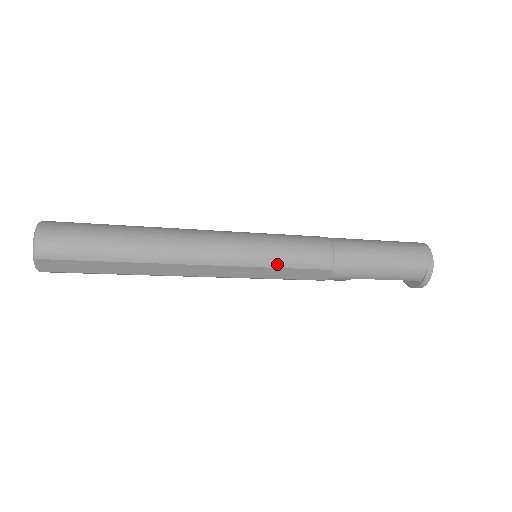
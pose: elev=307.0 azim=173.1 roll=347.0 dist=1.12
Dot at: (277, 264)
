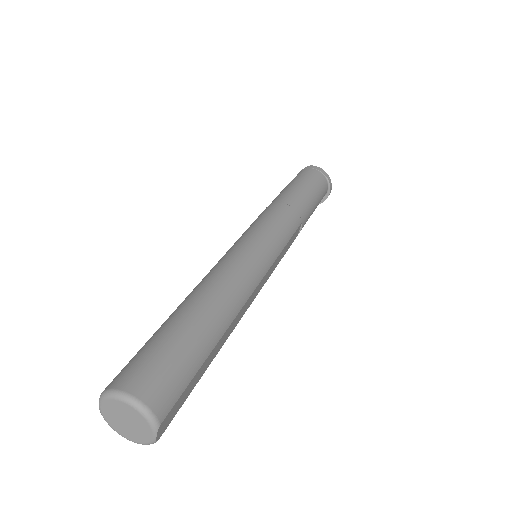
Dot at: (282, 246)
